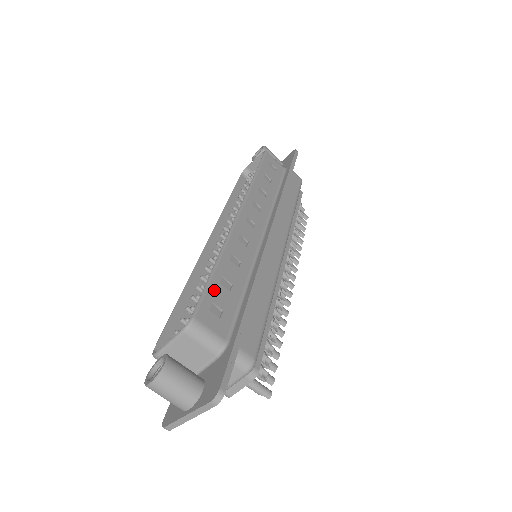
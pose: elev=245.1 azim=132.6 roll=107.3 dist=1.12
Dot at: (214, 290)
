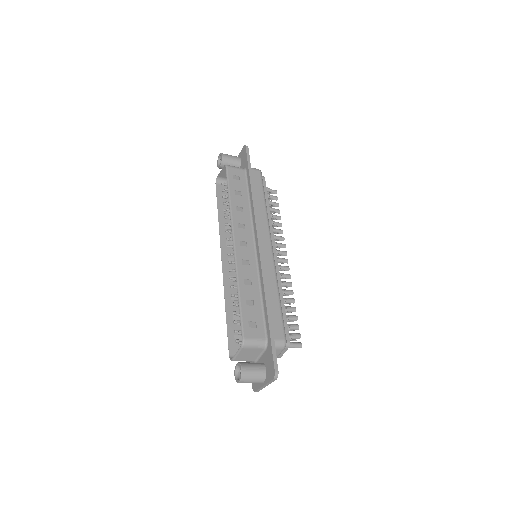
Dot at: (246, 312)
